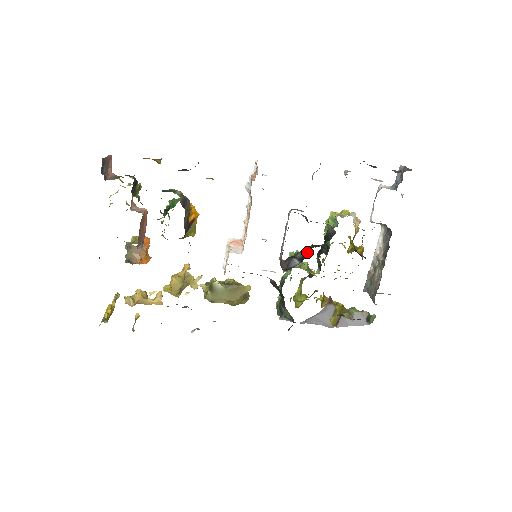
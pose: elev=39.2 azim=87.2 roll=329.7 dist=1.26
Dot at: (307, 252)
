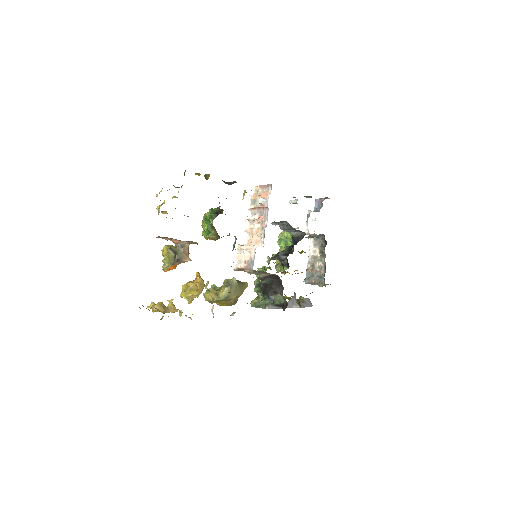
Dot at: (286, 251)
